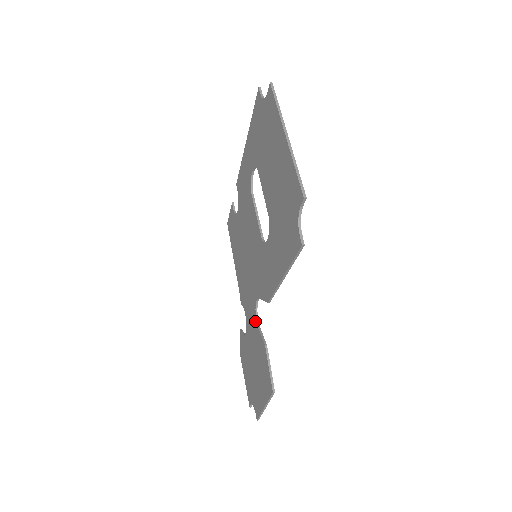
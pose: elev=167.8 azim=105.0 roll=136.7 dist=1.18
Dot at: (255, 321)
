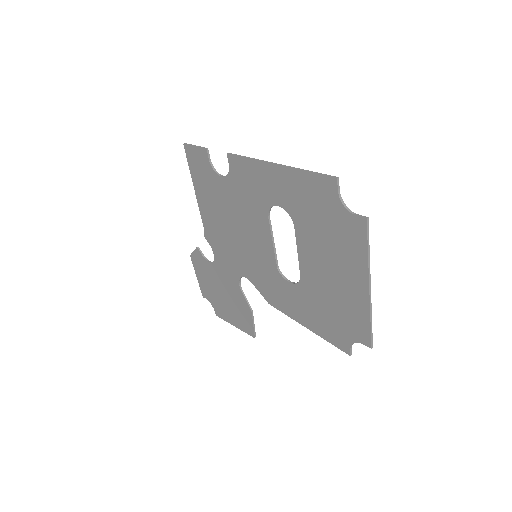
Dot at: (237, 282)
